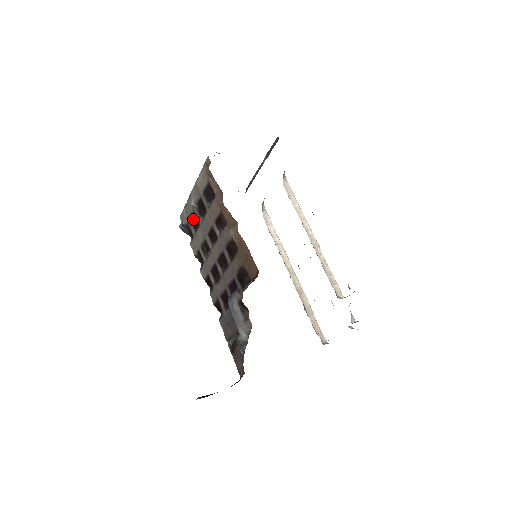
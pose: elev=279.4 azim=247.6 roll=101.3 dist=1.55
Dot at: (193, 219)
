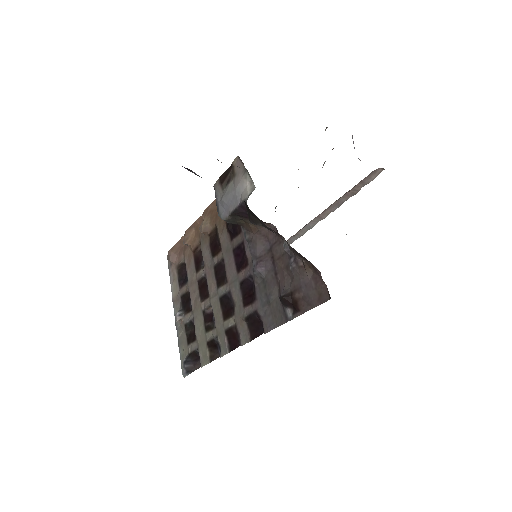
Dot at: (189, 336)
